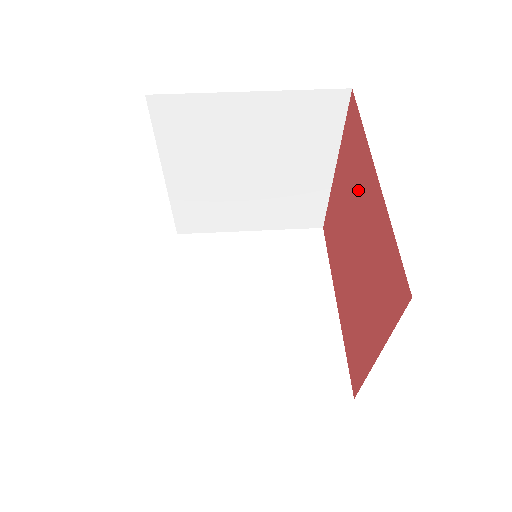
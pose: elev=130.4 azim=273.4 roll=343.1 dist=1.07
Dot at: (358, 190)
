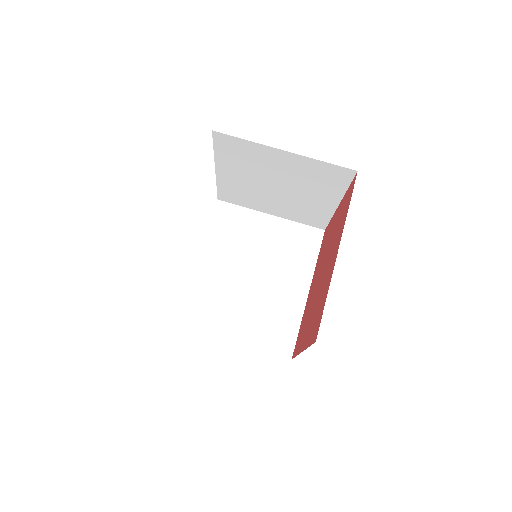
Dot at: (334, 243)
